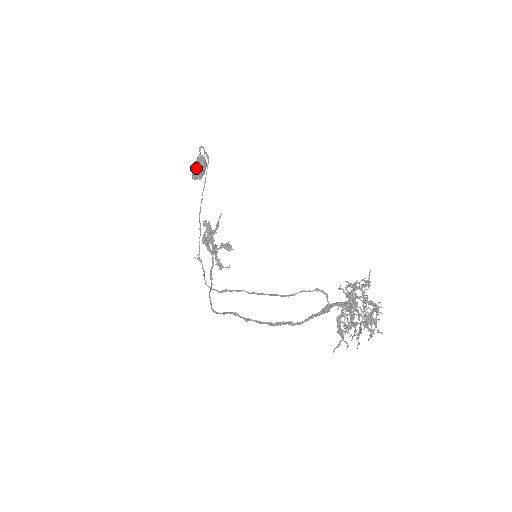
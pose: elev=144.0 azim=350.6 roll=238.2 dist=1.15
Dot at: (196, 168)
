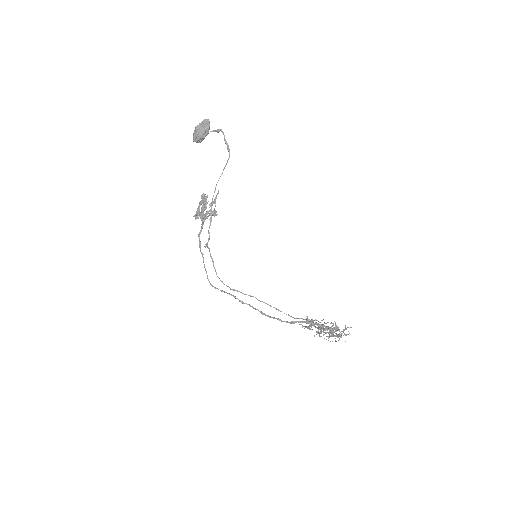
Dot at: (202, 136)
